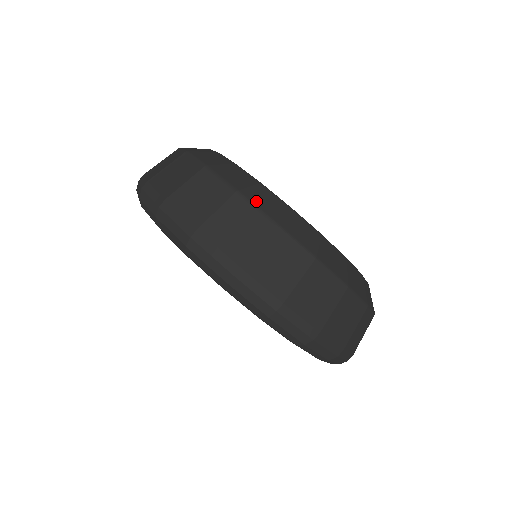
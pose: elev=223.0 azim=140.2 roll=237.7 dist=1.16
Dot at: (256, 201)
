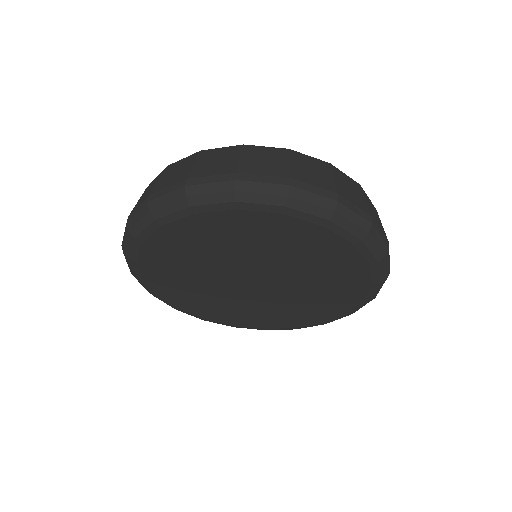
Dot at: occluded
